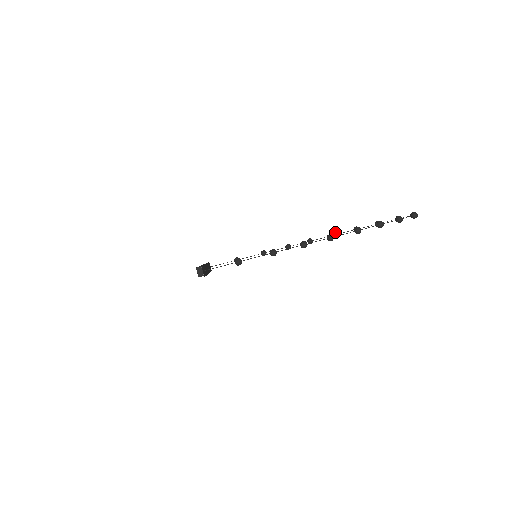
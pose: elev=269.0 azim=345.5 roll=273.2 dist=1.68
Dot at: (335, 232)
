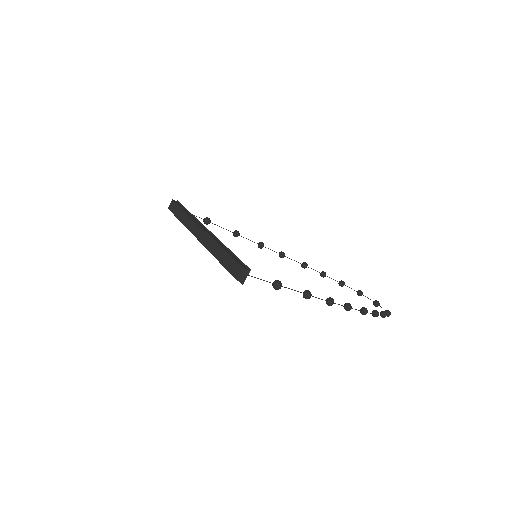
Dot at: (307, 264)
